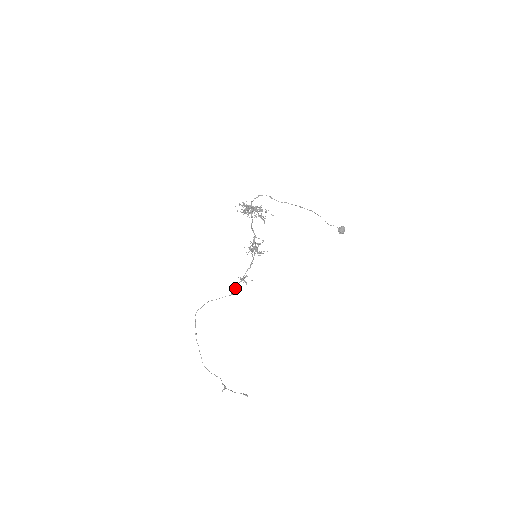
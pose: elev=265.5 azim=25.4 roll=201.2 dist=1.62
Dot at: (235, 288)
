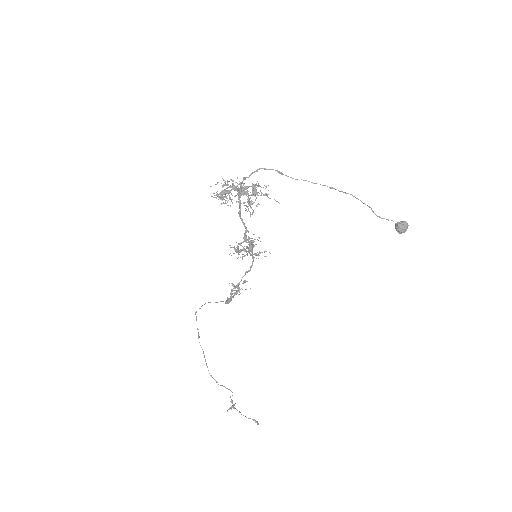
Dot at: (234, 293)
